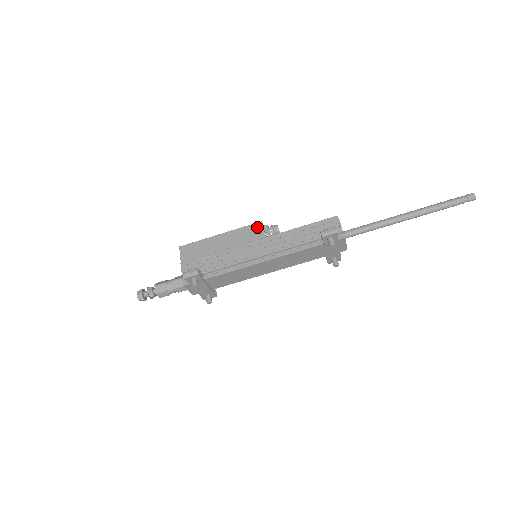
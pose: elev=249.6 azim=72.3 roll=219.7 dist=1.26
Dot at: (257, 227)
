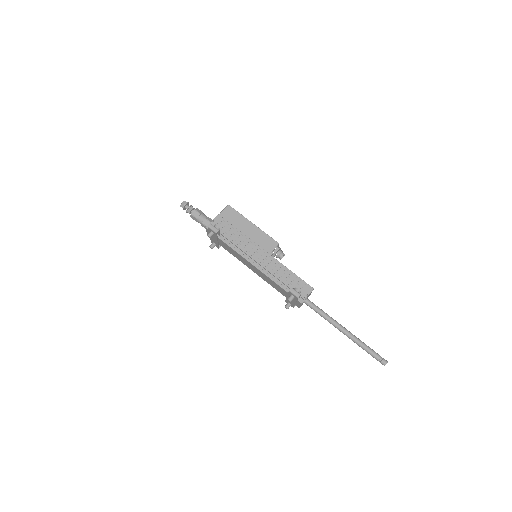
Dot at: (273, 244)
